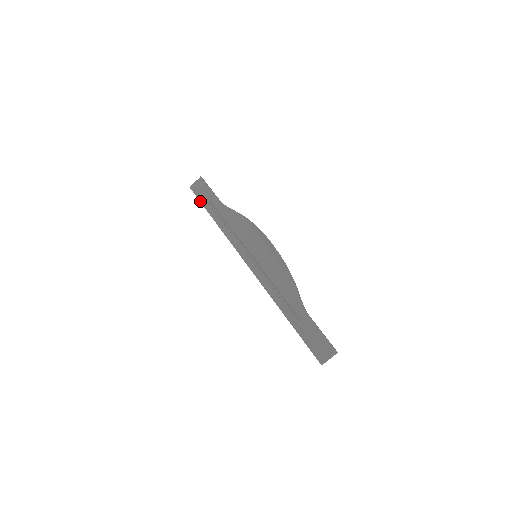
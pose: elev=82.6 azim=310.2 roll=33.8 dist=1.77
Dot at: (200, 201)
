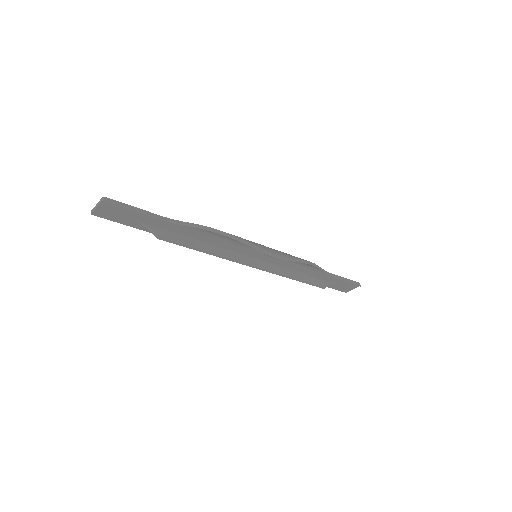
Dot at: occluded
